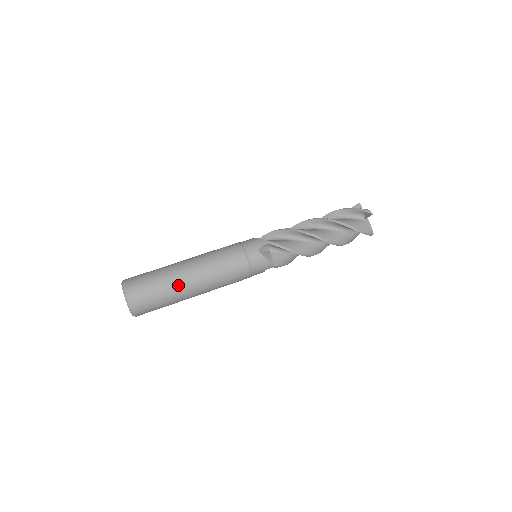
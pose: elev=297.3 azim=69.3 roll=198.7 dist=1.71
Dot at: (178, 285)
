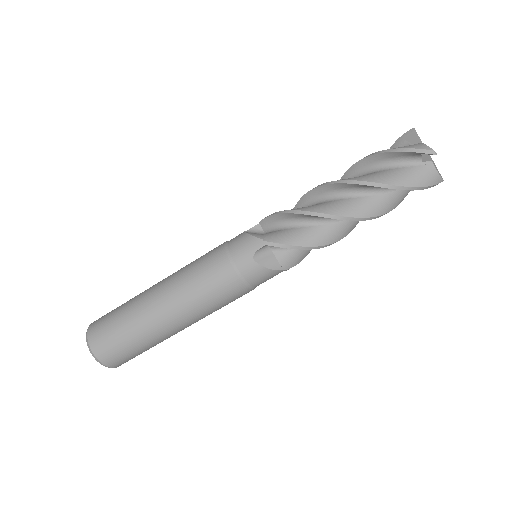
Dot at: (154, 329)
